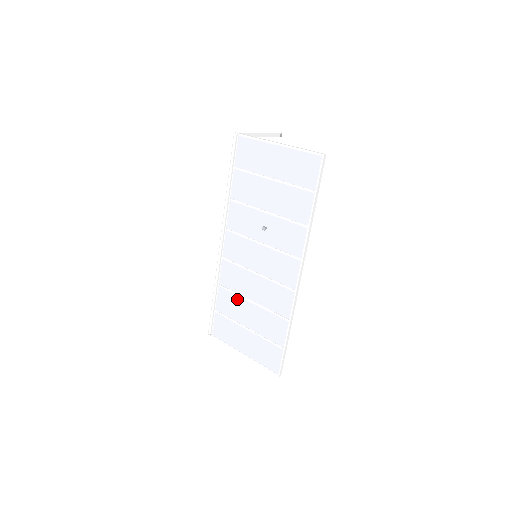
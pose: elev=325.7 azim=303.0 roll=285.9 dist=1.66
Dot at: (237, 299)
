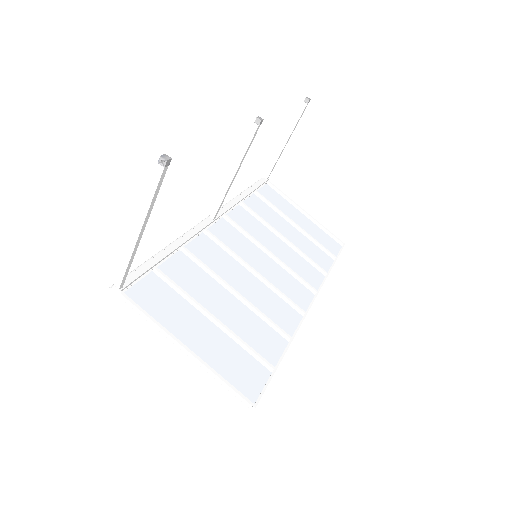
Dot at: occluded
